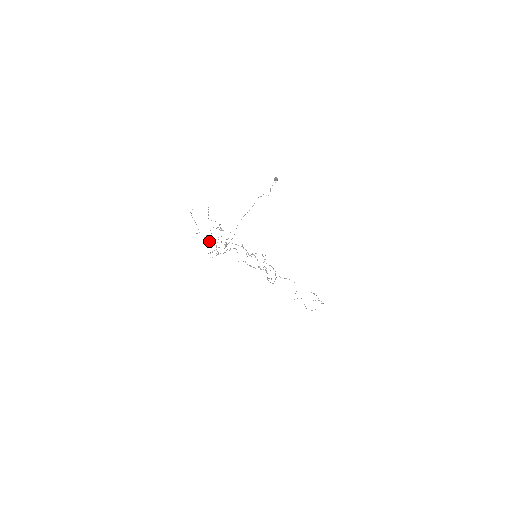
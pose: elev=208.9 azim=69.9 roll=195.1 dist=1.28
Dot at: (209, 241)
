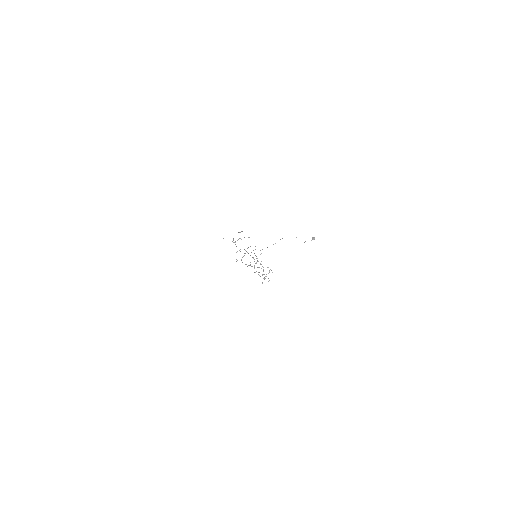
Dot at: (235, 244)
